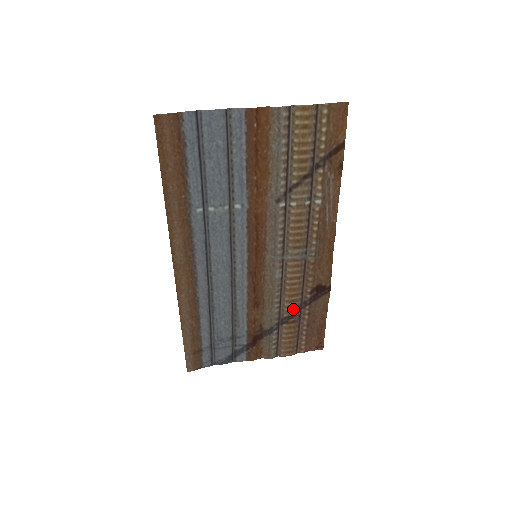
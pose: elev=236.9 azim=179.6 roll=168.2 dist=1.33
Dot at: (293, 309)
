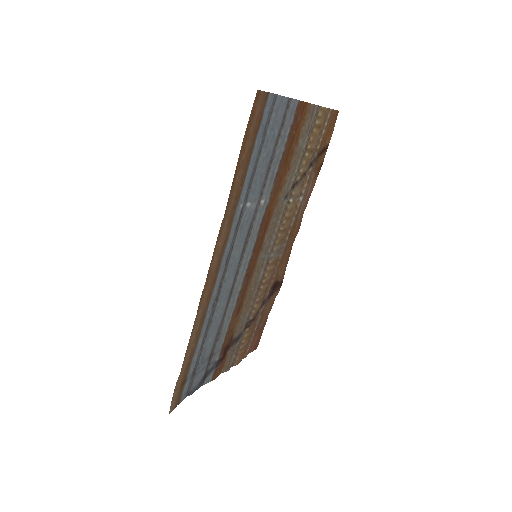
Dot at: (257, 310)
